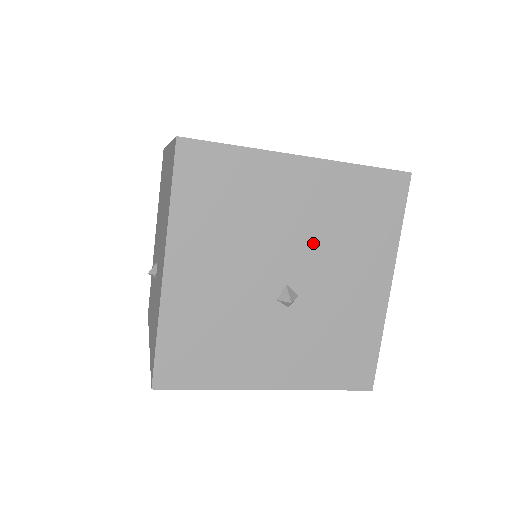
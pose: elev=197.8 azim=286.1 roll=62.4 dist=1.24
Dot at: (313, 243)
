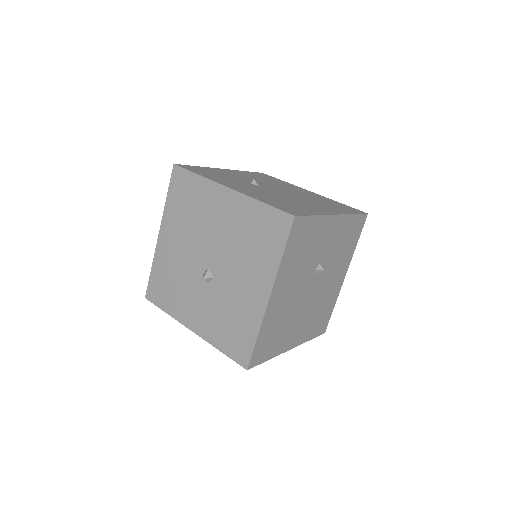
Dot at: (226, 246)
